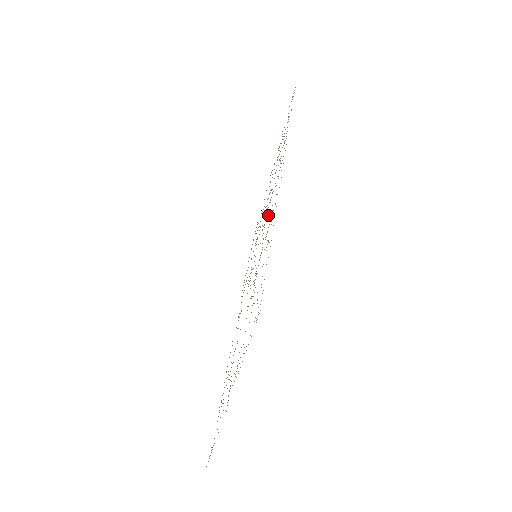
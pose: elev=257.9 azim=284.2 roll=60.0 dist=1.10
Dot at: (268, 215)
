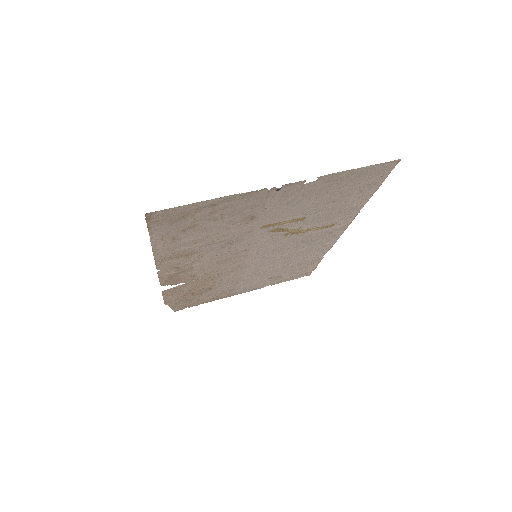
Dot at: (304, 241)
